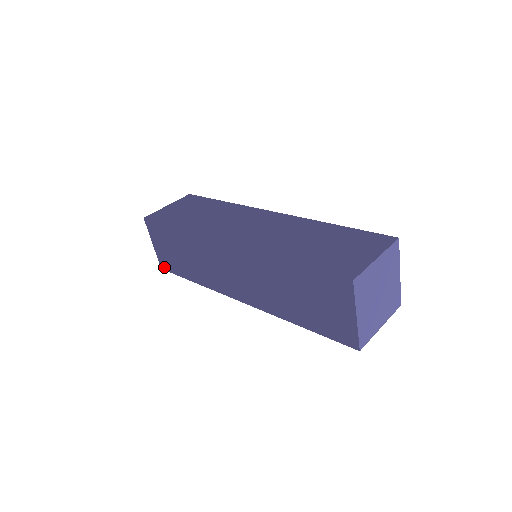
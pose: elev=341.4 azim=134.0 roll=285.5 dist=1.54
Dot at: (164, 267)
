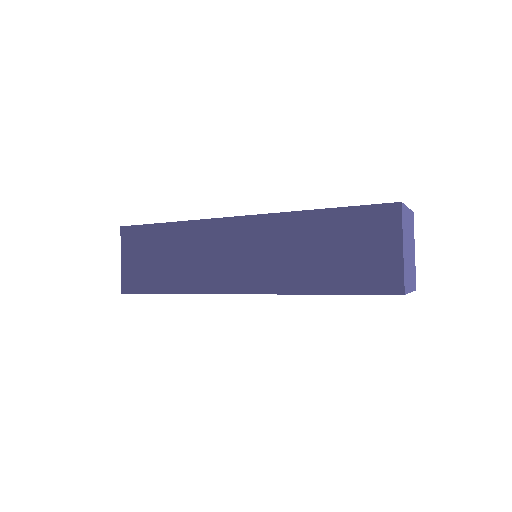
Dot at: (128, 289)
